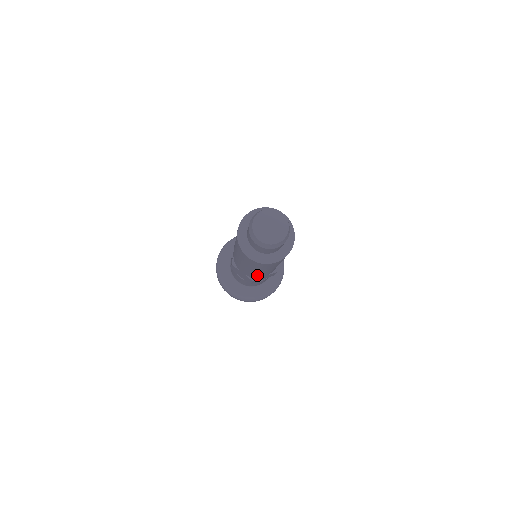
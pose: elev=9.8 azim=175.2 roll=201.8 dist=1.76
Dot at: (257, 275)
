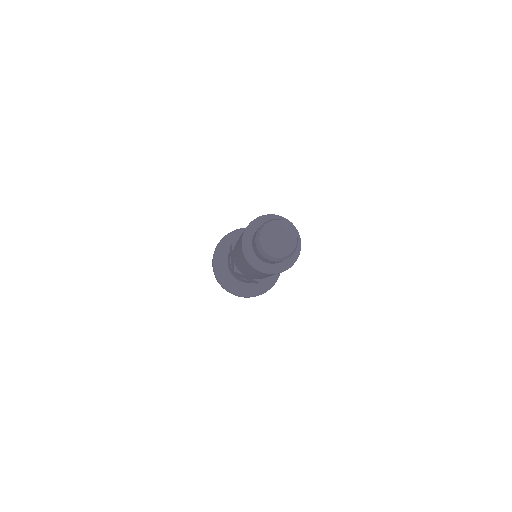
Dot at: occluded
